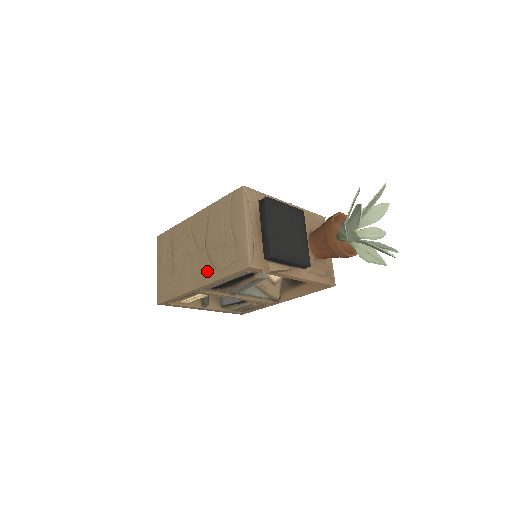
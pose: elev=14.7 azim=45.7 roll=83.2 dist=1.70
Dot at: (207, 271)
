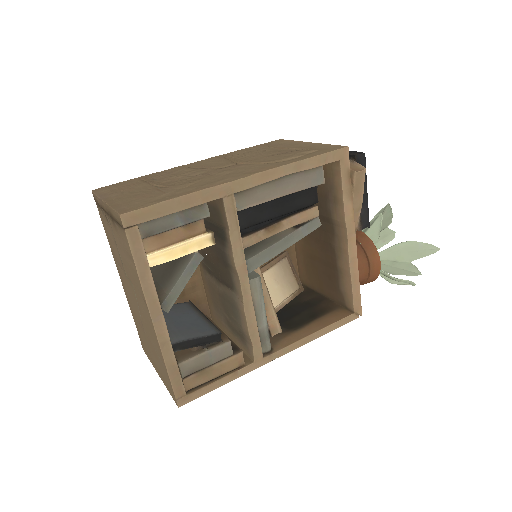
Dot at: (259, 166)
